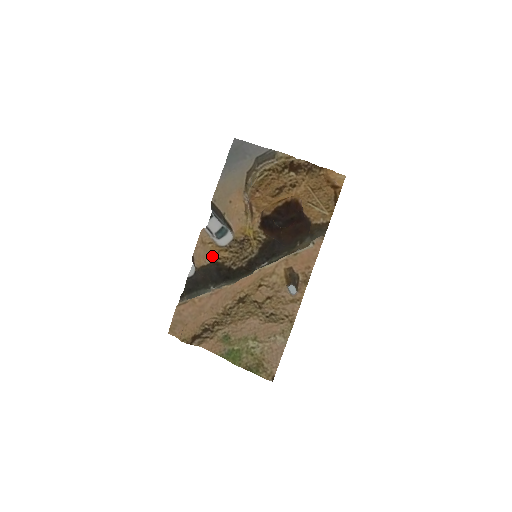
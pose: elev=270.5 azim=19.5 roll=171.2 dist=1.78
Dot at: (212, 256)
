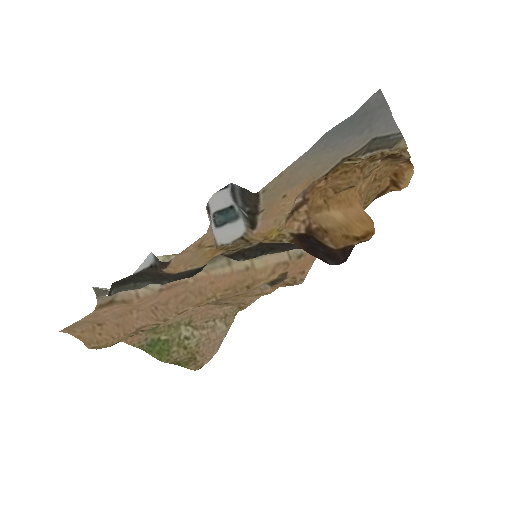
Dot at: (201, 262)
